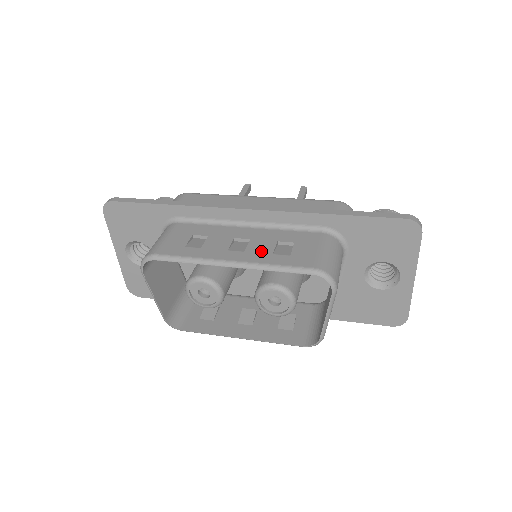
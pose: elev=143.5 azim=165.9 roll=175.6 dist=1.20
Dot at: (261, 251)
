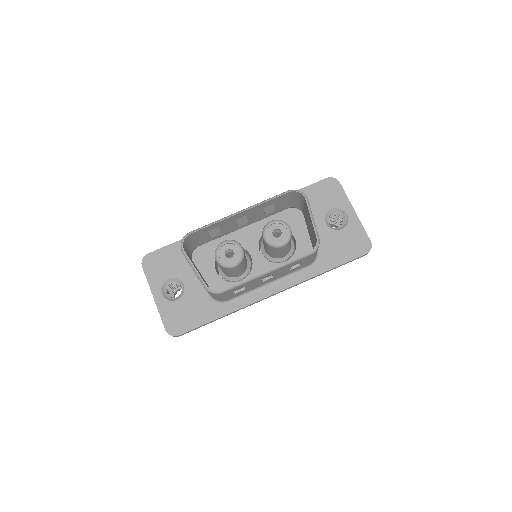
Dot at: occluded
